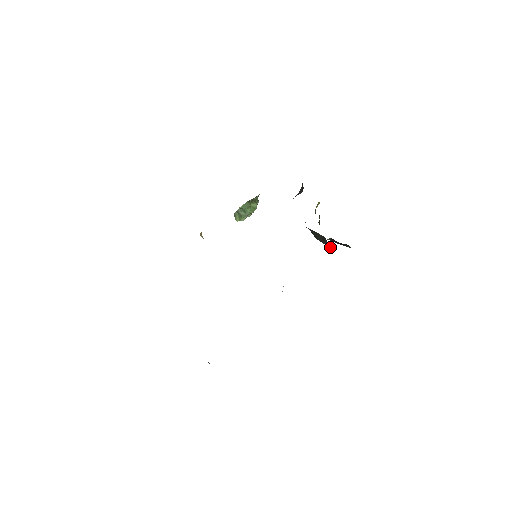
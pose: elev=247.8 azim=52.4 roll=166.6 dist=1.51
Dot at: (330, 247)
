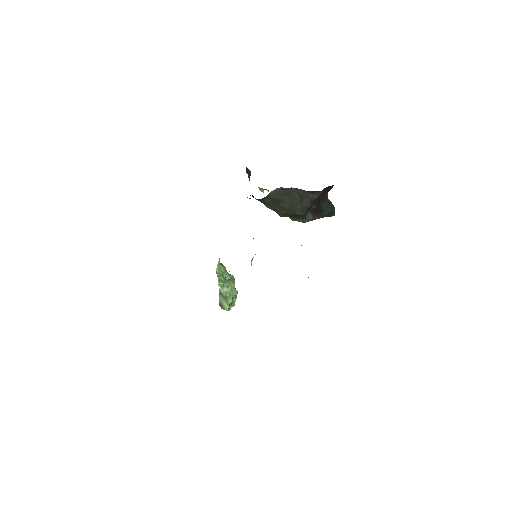
Dot at: (311, 195)
